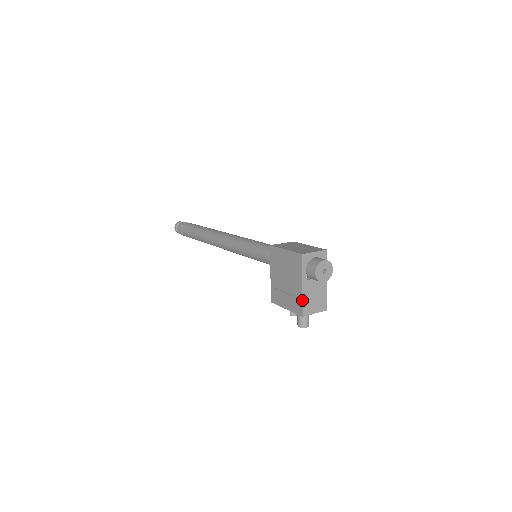
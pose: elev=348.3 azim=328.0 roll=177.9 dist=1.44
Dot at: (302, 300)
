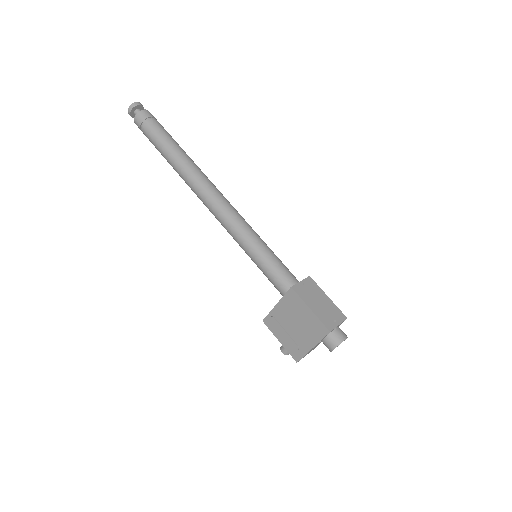
Dot at: occluded
